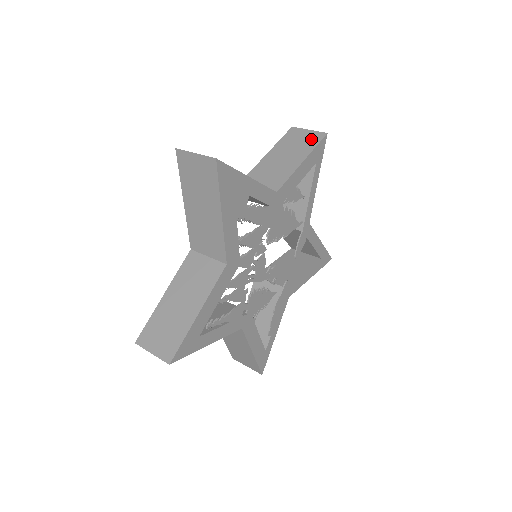
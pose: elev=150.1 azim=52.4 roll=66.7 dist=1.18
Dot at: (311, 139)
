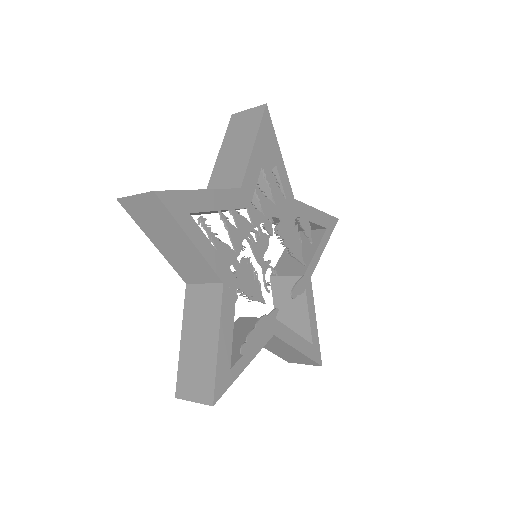
Dot at: occluded
